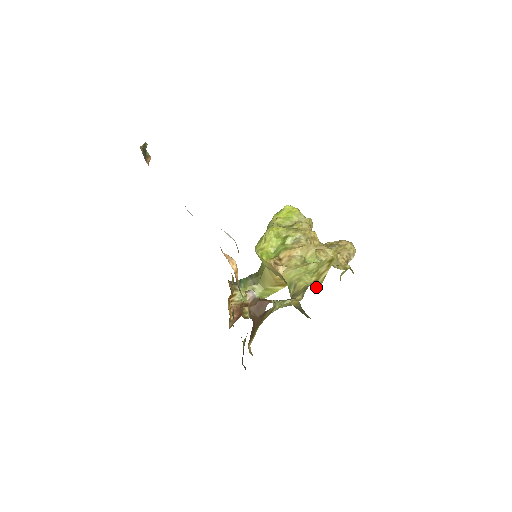
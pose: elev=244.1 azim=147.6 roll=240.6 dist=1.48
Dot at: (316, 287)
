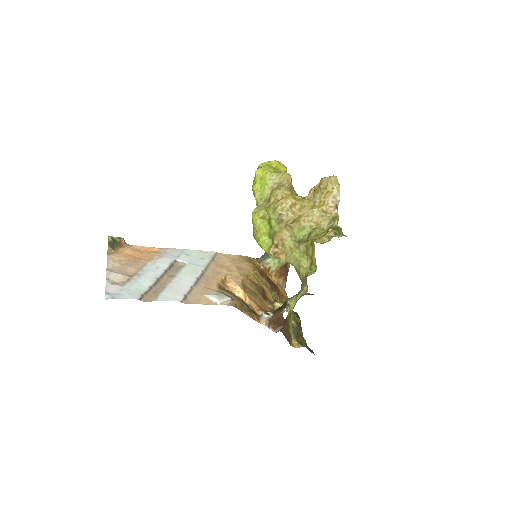
Dot at: (314, 272)
